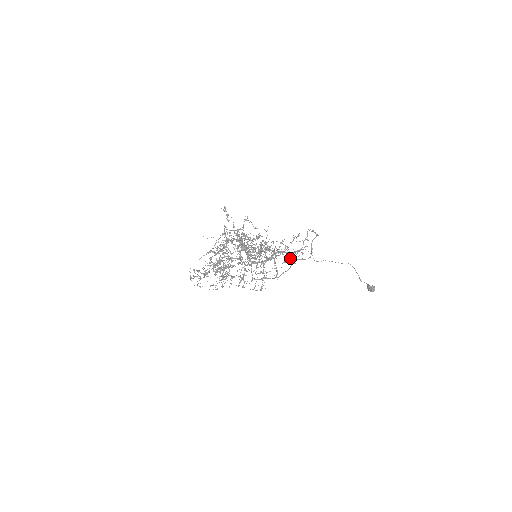
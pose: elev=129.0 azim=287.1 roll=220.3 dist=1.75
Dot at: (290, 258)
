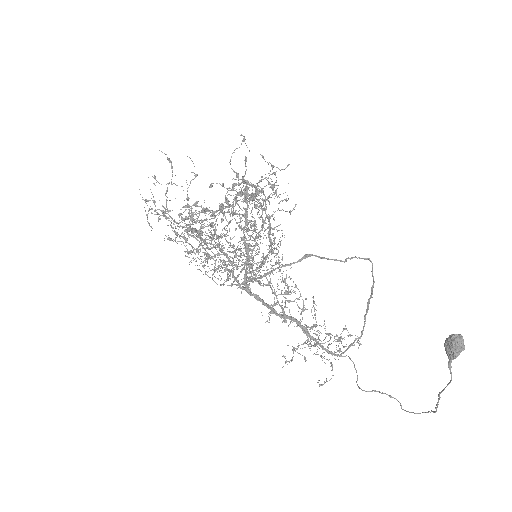
Dot at: (313, 345)
